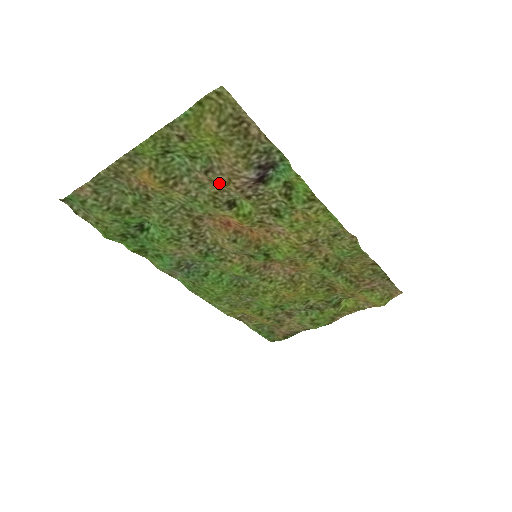
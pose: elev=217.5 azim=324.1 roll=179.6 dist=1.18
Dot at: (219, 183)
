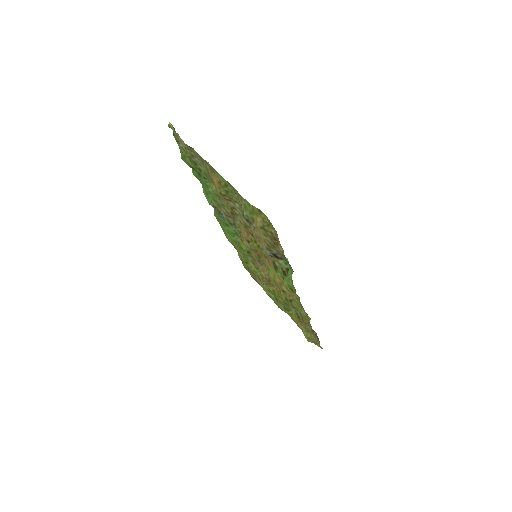
Dot at: occluded
